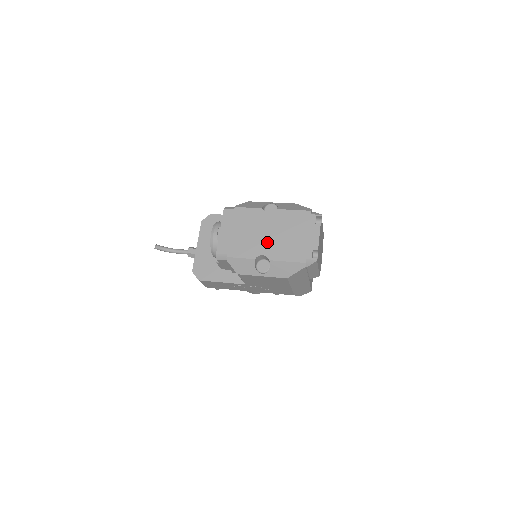
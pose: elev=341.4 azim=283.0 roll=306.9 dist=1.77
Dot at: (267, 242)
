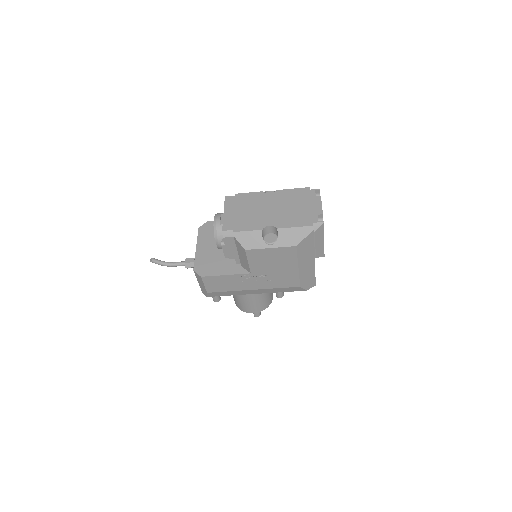
Dot at: (272, 215)
